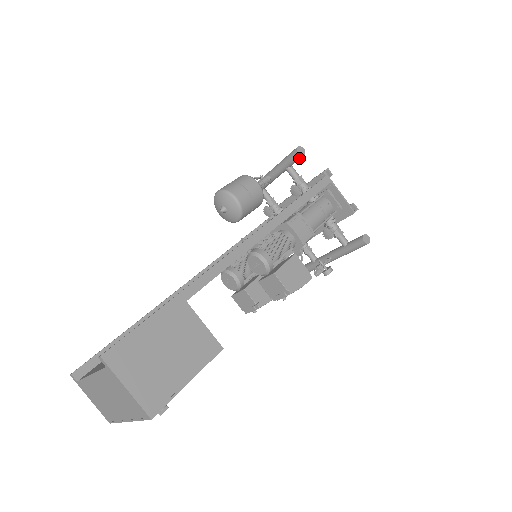
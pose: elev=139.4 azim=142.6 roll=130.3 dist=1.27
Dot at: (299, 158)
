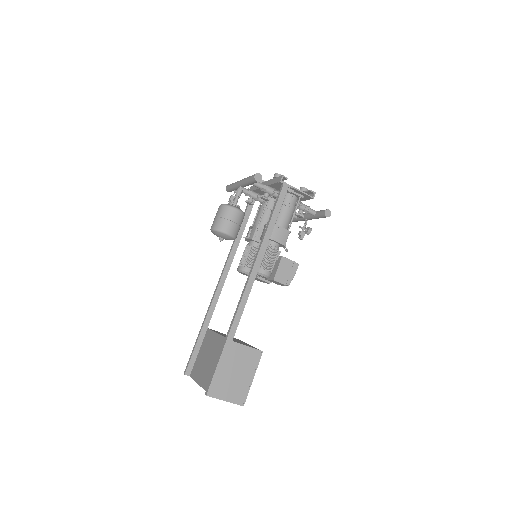
Dot at: (259, 181)
